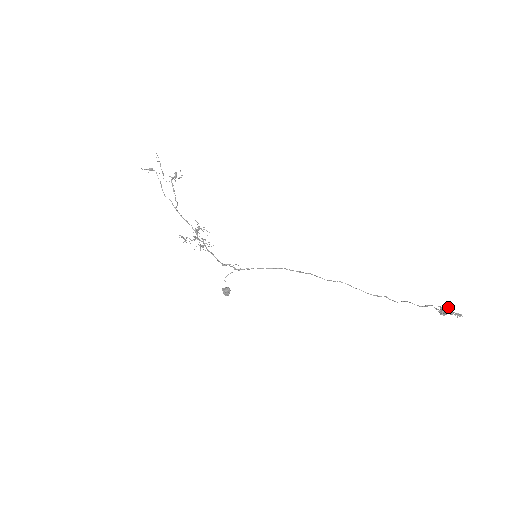
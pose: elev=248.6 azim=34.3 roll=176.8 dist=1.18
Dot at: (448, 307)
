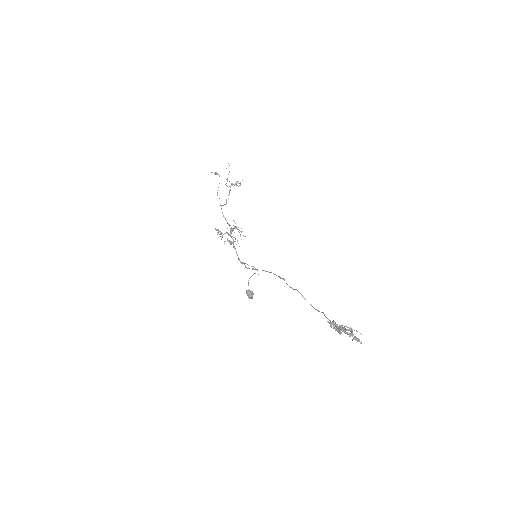
Dot at: (351, 328)
